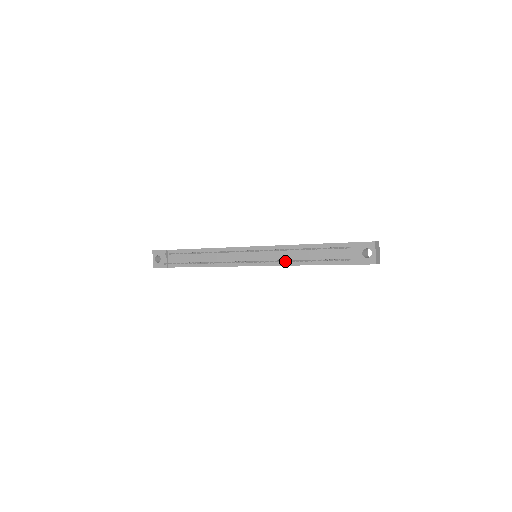
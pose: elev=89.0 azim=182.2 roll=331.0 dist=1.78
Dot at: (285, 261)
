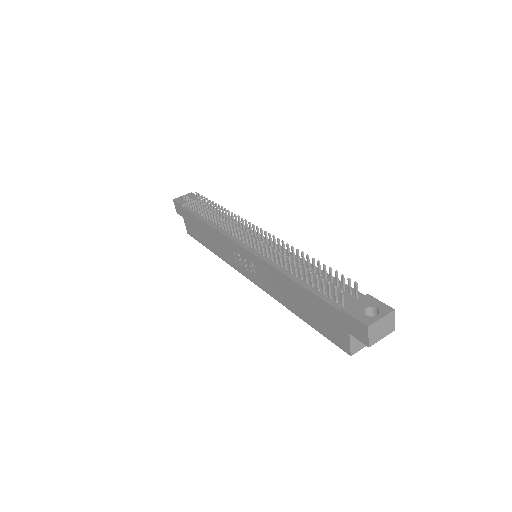
Dot at: (280, 254)
